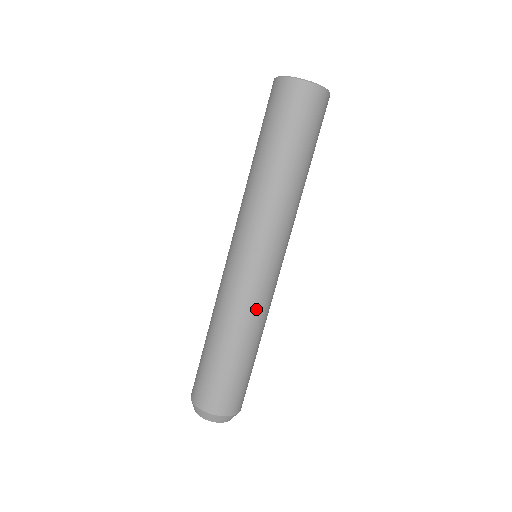
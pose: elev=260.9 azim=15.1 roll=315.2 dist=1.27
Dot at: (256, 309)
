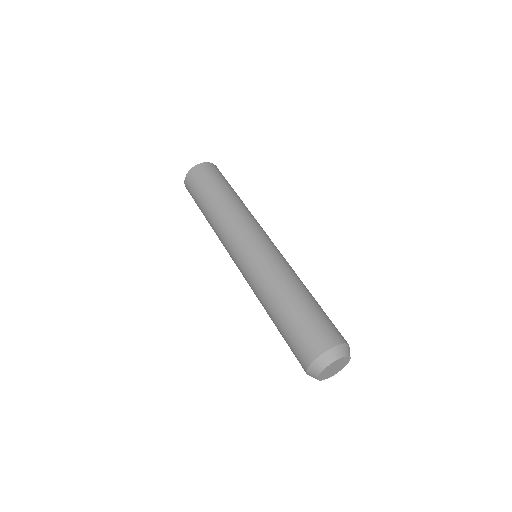
Dot at: (281, 267)
